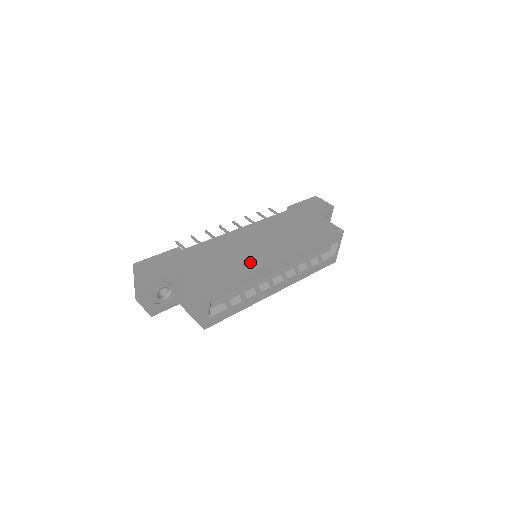
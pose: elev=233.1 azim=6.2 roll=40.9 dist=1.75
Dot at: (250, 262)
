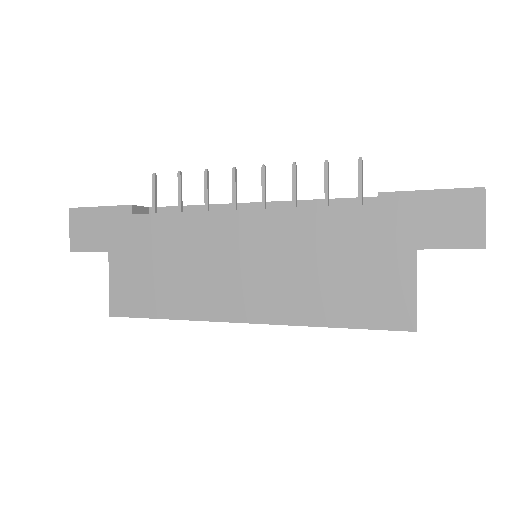
Dot at: (194, 298)
